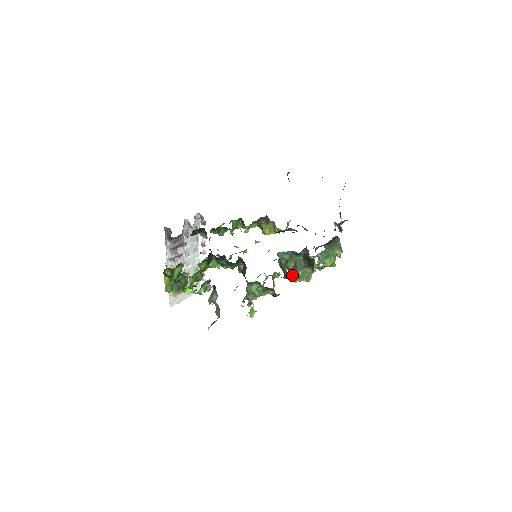
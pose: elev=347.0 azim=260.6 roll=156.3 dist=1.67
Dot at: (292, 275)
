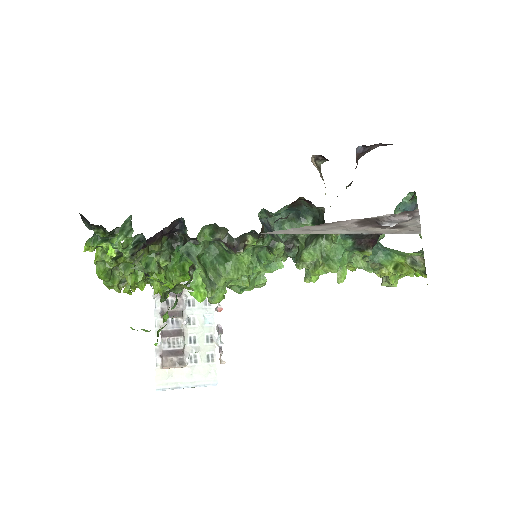
Dot at: (299, 259)
